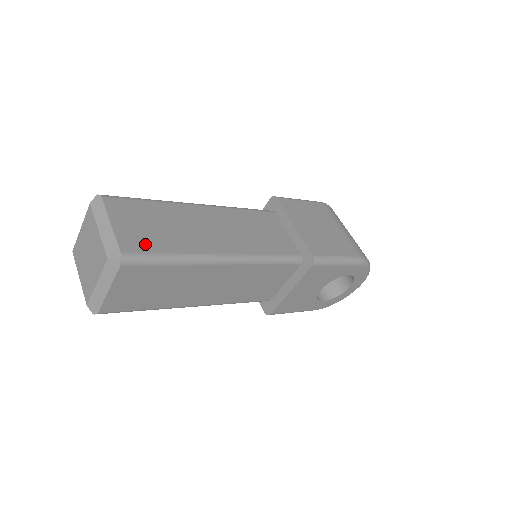
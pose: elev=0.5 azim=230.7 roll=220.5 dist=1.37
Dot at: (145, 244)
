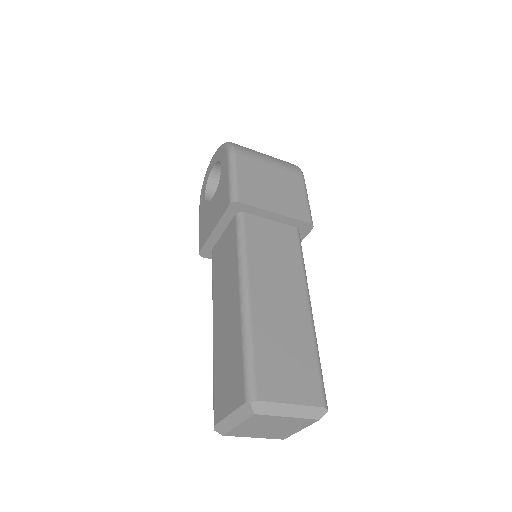
Dot at: (311, 379)
